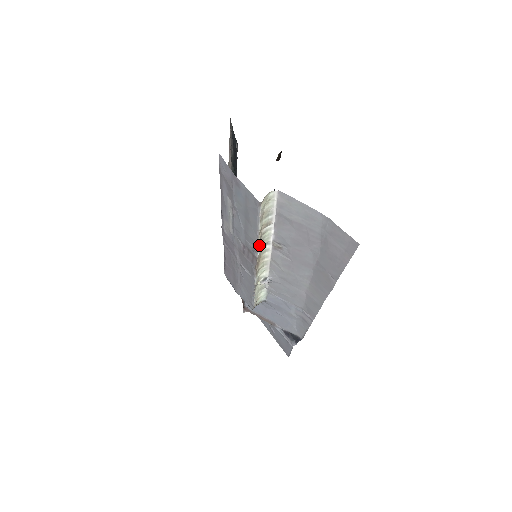
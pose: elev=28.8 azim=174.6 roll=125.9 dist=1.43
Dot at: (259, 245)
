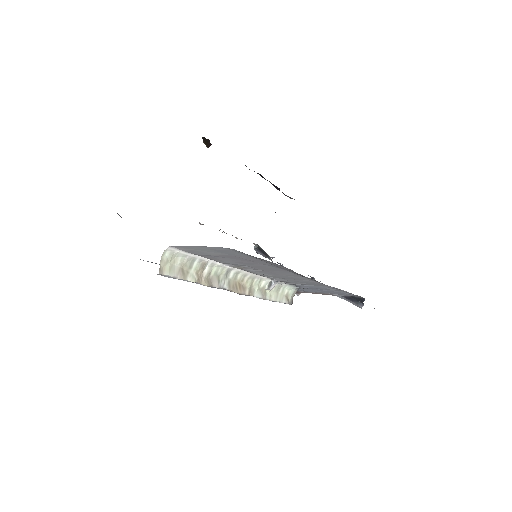
Dot at: (216, 285)
